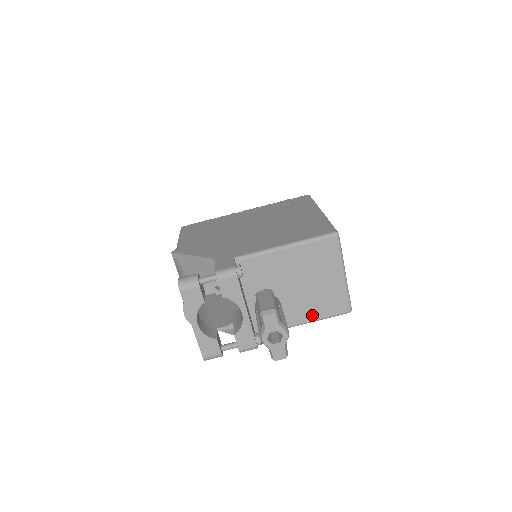
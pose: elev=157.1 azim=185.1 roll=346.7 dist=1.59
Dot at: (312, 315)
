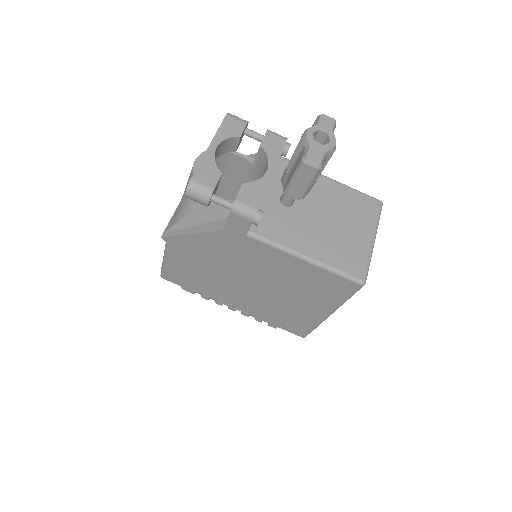
Dot at: (322, 255)
